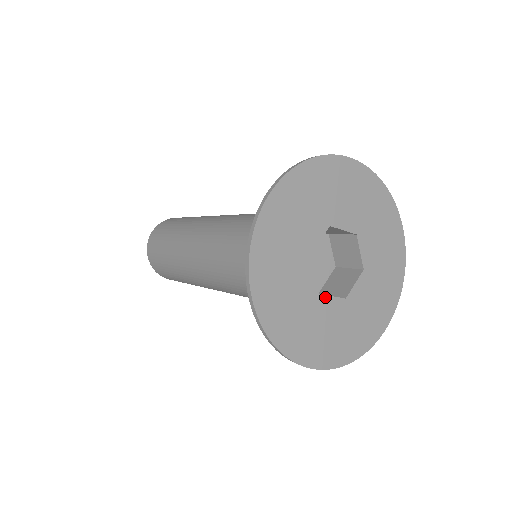
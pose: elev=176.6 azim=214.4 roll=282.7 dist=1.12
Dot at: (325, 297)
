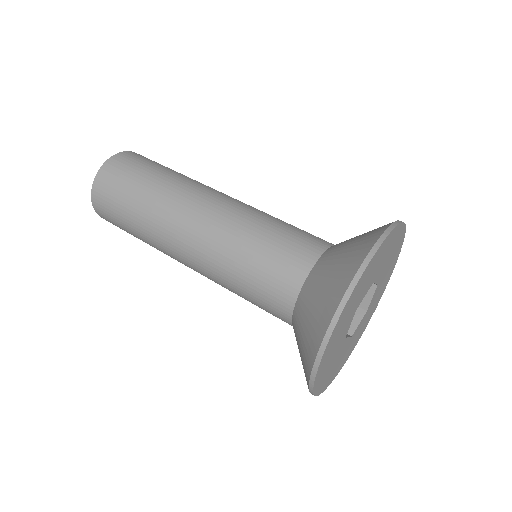
Dot at: (355, 330)
